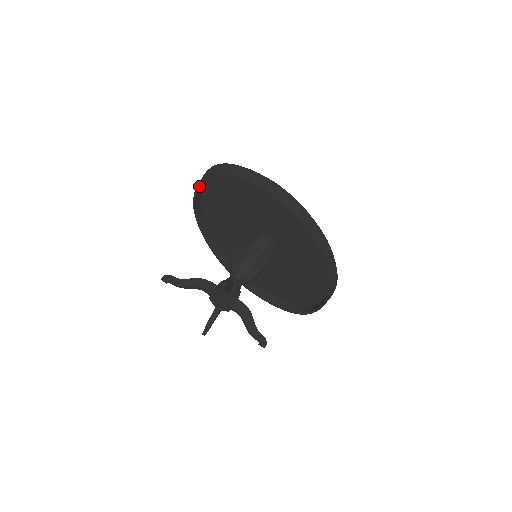
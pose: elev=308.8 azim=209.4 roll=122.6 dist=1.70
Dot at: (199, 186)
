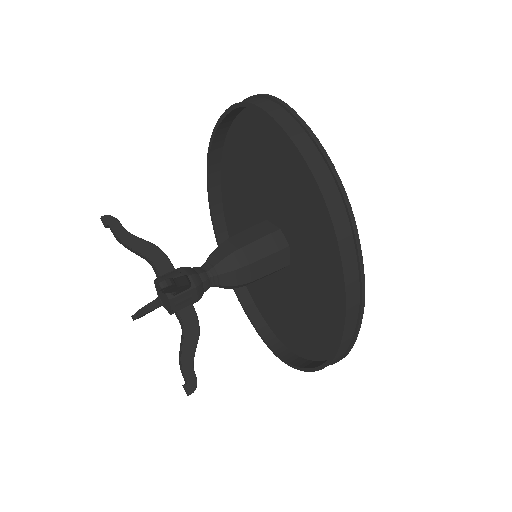
Dot at: (227, 114)
